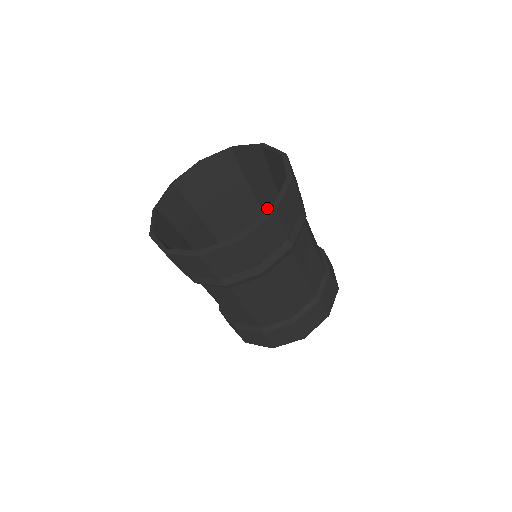
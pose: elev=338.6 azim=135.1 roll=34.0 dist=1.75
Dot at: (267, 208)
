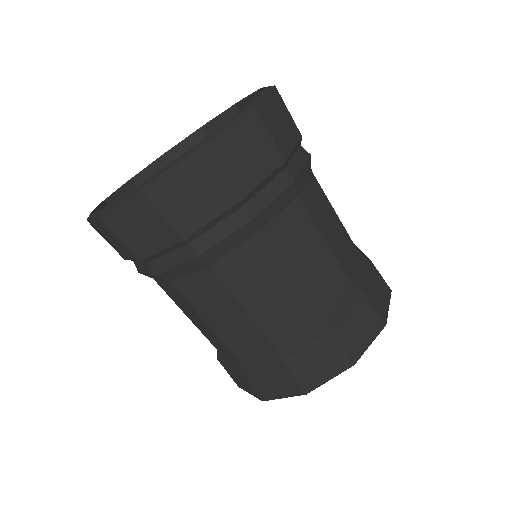
Dot at: occluded
